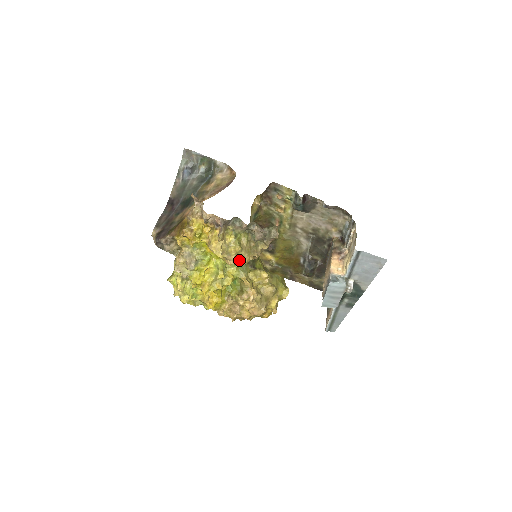
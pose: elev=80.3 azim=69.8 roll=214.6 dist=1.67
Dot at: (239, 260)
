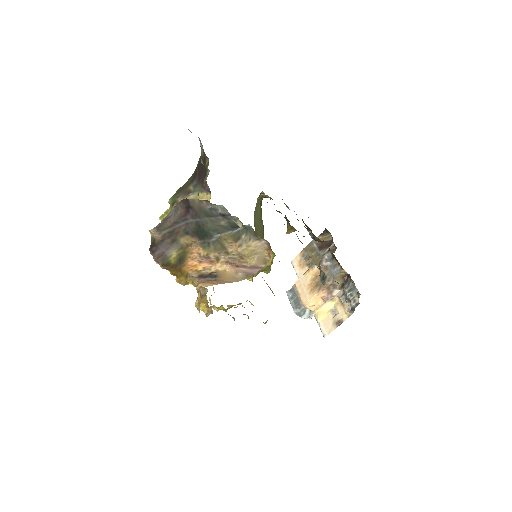
Dot at: occluded
